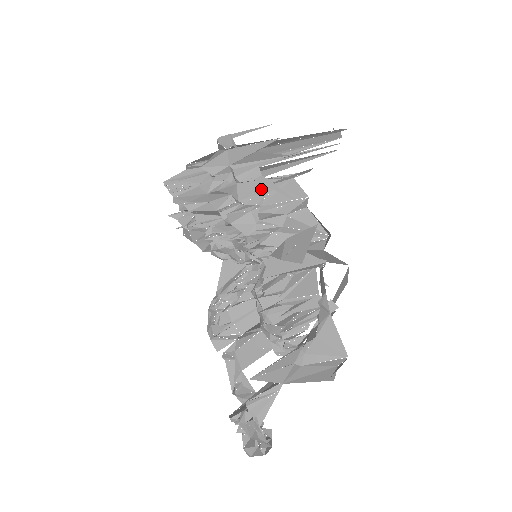
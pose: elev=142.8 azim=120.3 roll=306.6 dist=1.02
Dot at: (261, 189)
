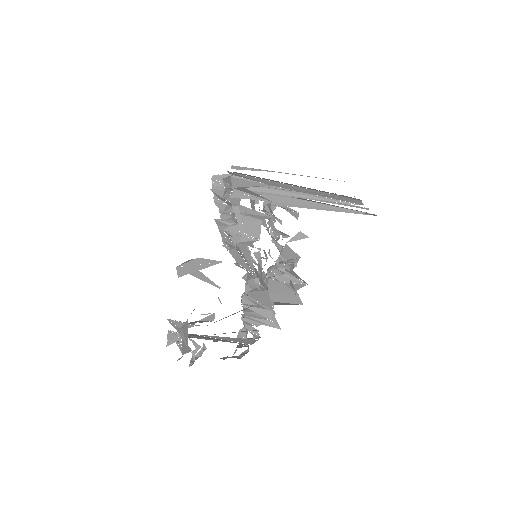
Dot at: occluded
